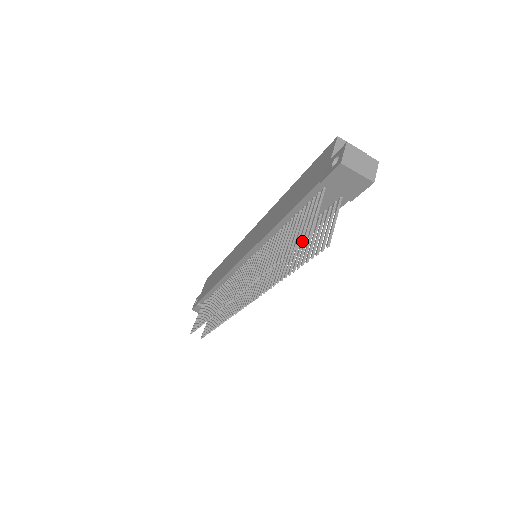
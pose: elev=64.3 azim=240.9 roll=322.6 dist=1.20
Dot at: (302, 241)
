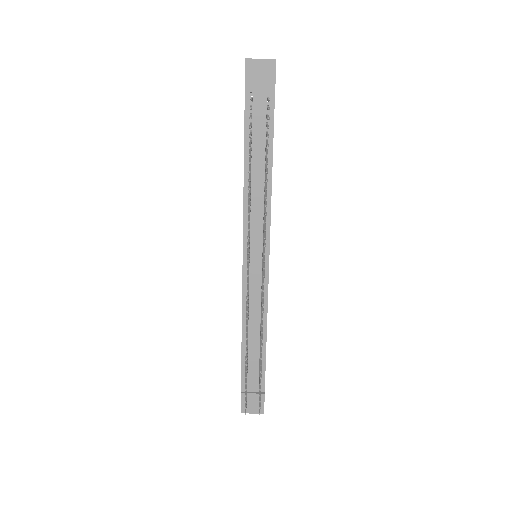
Dot at: (265, 158)
